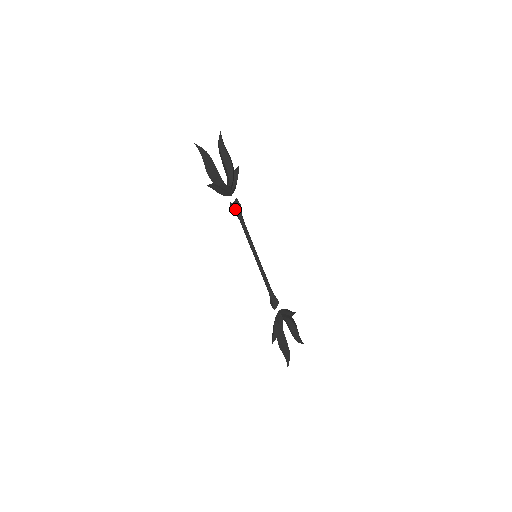
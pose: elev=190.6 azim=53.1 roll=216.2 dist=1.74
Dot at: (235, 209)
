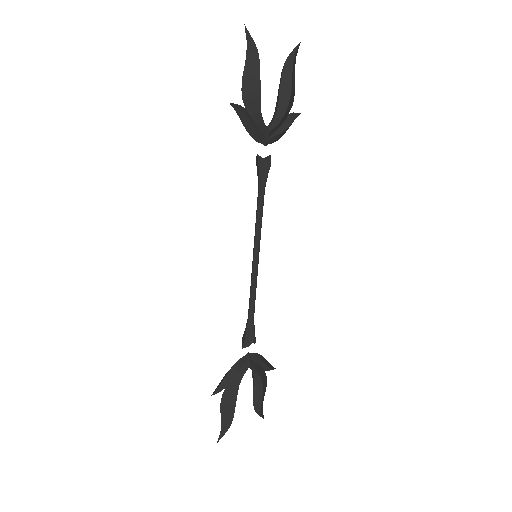
Dot at: (259, 168)
